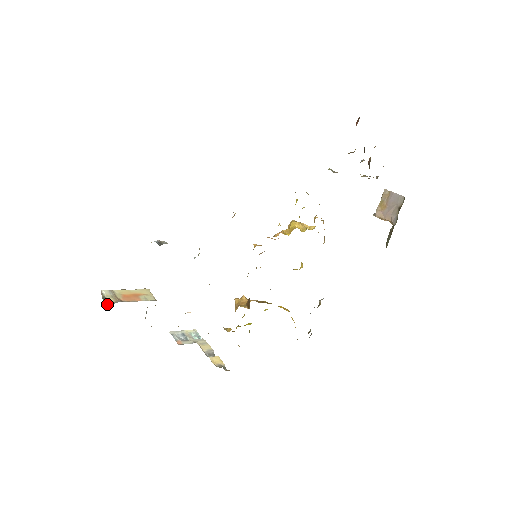
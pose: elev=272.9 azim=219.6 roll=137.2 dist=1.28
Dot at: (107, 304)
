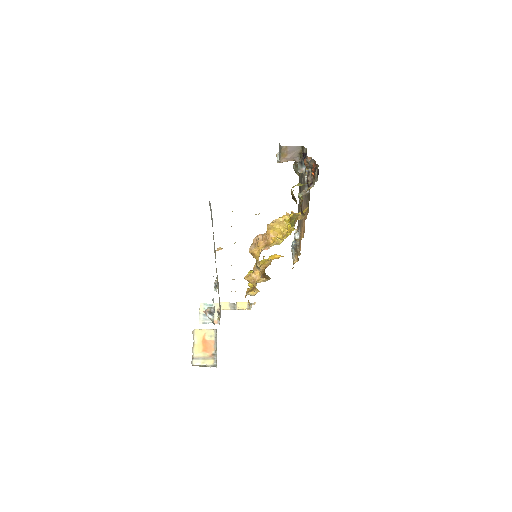
Dot at: (215, 366)
